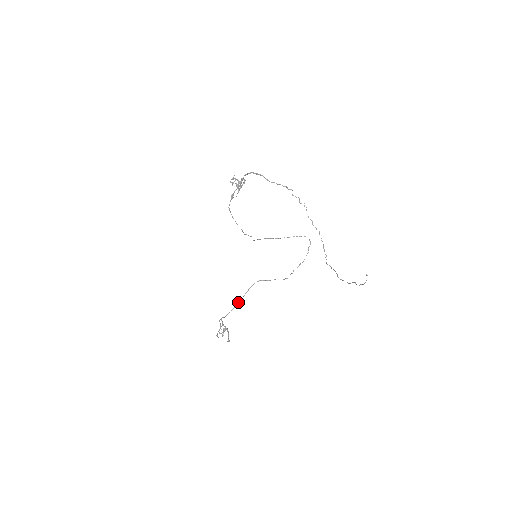
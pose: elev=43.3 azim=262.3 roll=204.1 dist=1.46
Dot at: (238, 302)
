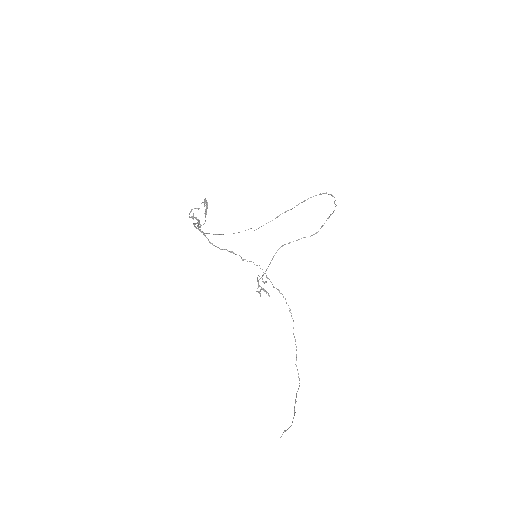
Dot at: occluded
